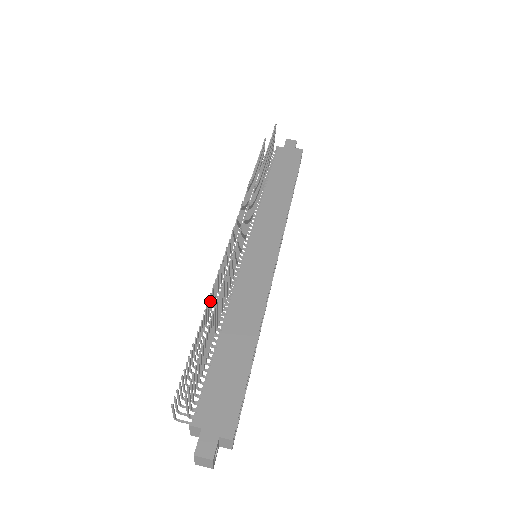
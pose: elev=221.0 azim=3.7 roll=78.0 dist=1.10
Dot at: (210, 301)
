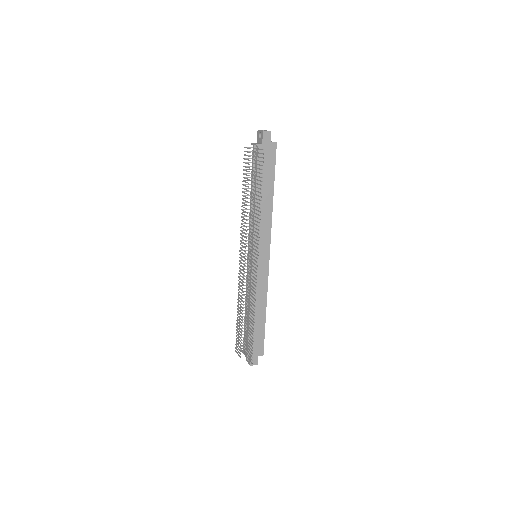
Dot at: (241, 300)
